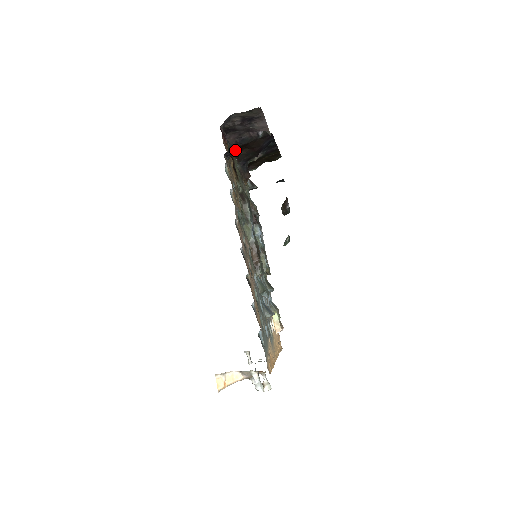
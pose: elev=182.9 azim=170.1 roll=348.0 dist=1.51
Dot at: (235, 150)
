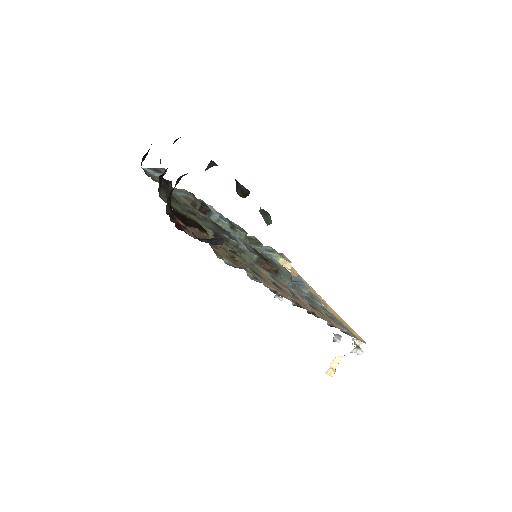
Dot at: (223, 242)
